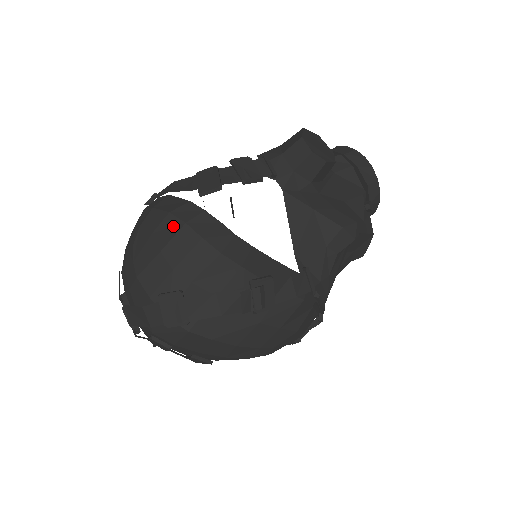
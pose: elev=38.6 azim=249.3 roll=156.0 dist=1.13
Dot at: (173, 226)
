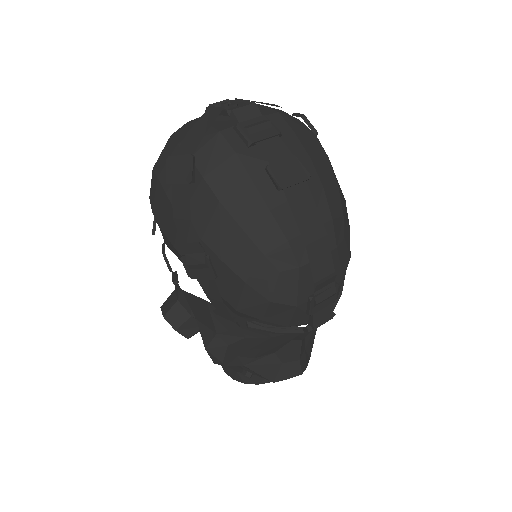
Dot at: occluded
